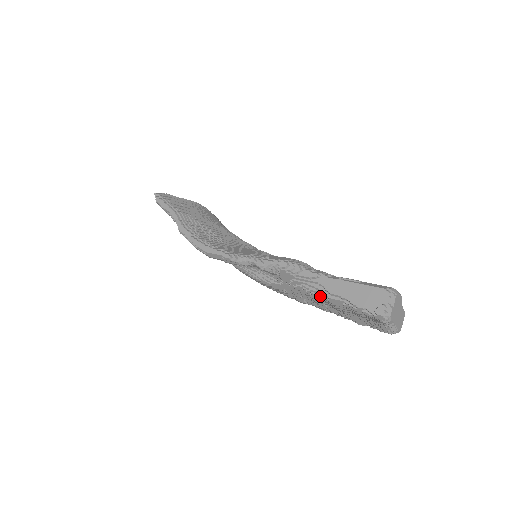
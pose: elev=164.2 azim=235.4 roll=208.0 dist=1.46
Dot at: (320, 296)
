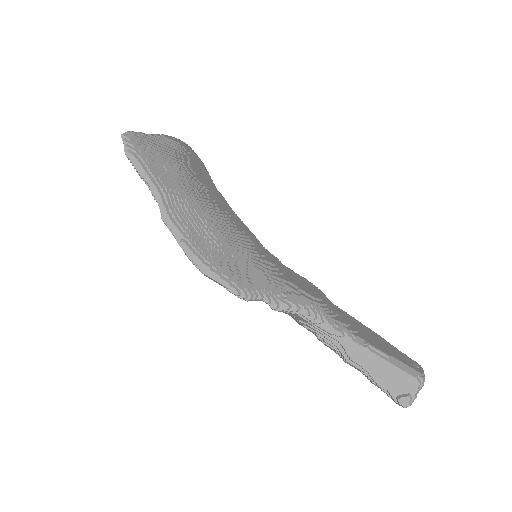
Dot at: (334, 350)
